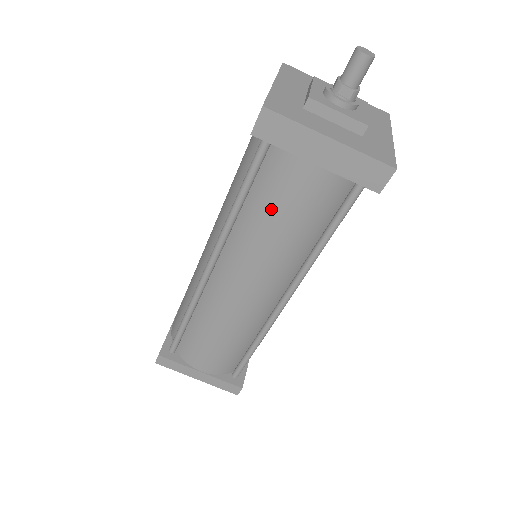
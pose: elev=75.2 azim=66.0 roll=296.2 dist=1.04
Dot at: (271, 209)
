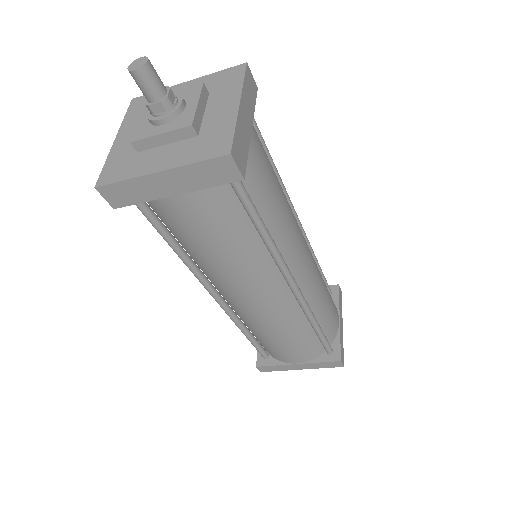
Dot at: (193, 241)
